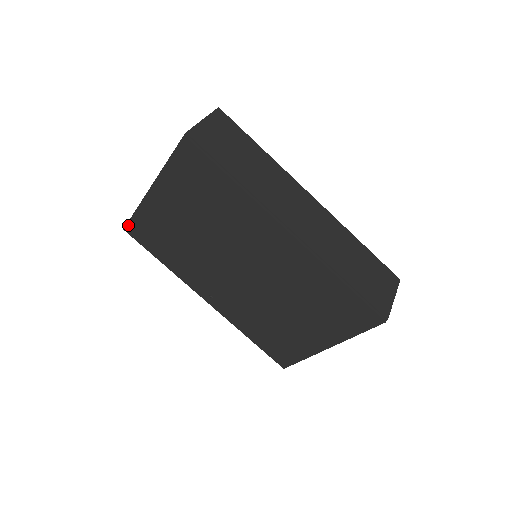
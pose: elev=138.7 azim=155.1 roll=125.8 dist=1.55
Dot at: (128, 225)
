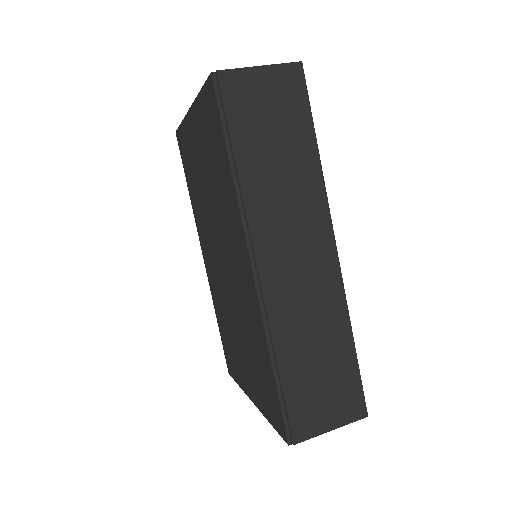
Dot at: (178, 131)
